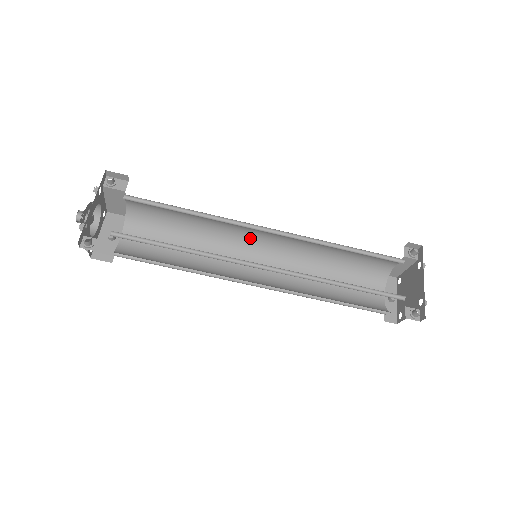
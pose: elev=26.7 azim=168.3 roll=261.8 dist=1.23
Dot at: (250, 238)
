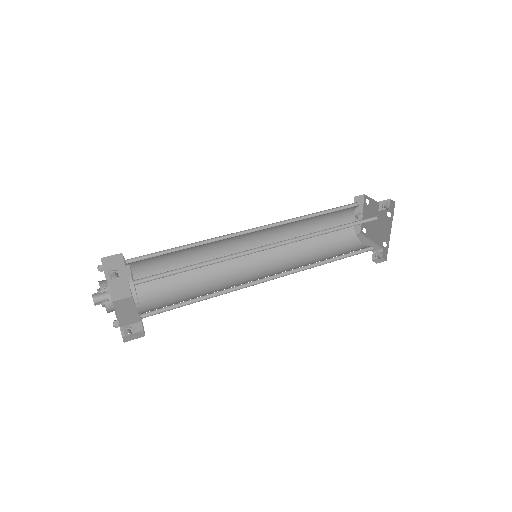
Dot at: occluded
